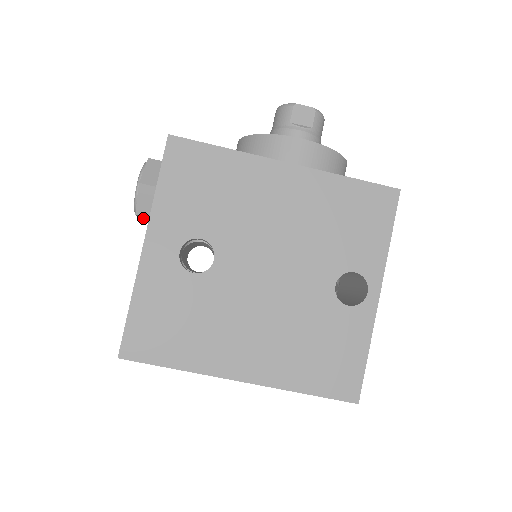
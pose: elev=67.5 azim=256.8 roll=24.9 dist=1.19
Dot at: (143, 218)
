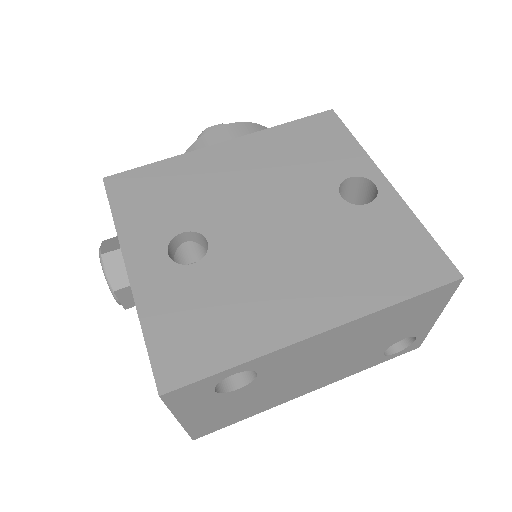
Dot at: (126, 303)
